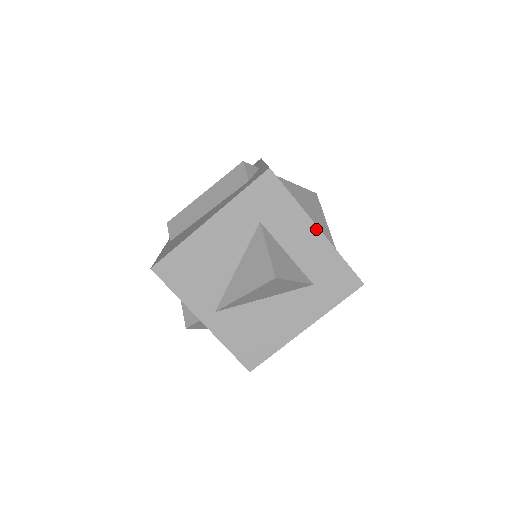
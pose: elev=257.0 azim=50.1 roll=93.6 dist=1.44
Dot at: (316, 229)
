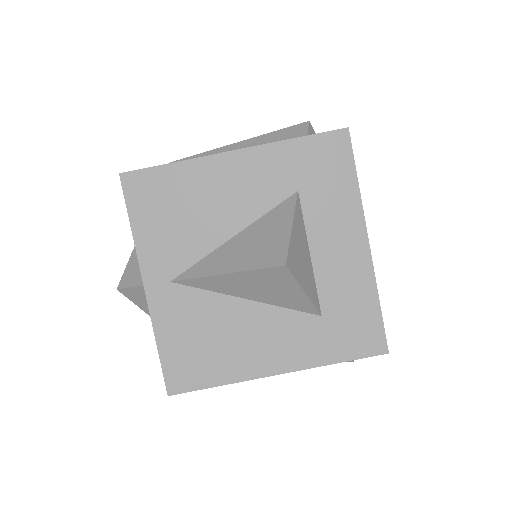
Dot at: (365, 241)
